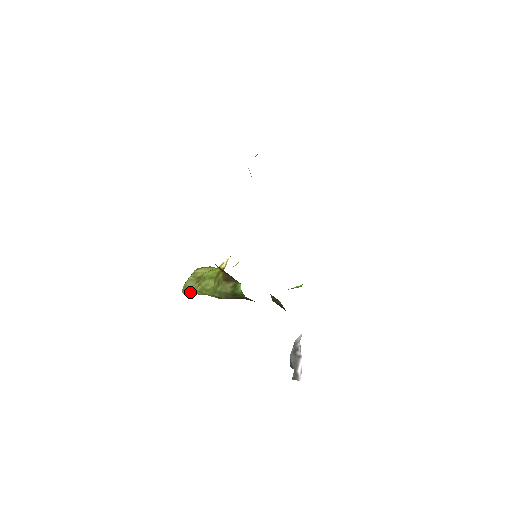
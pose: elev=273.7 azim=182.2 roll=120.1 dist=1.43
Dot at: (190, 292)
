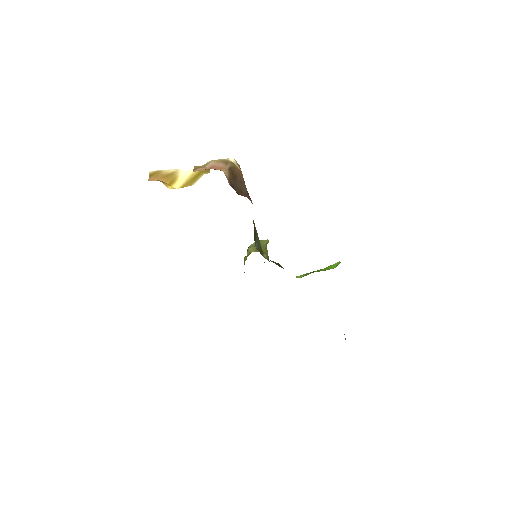
Dot at: occluded
